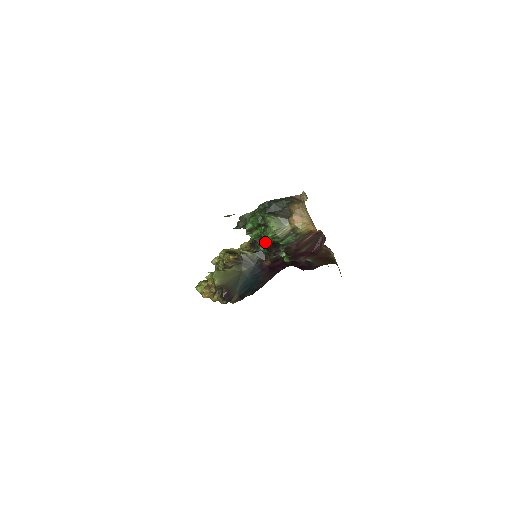
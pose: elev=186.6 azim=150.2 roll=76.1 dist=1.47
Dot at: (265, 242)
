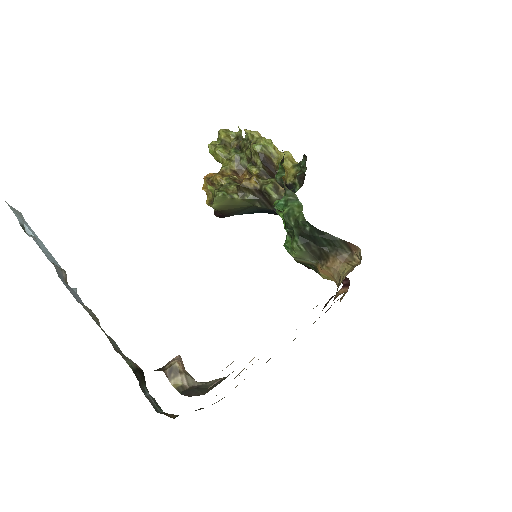
Dot at: occluded
